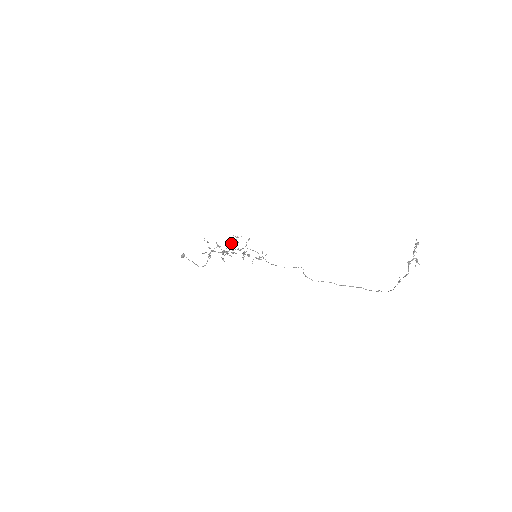
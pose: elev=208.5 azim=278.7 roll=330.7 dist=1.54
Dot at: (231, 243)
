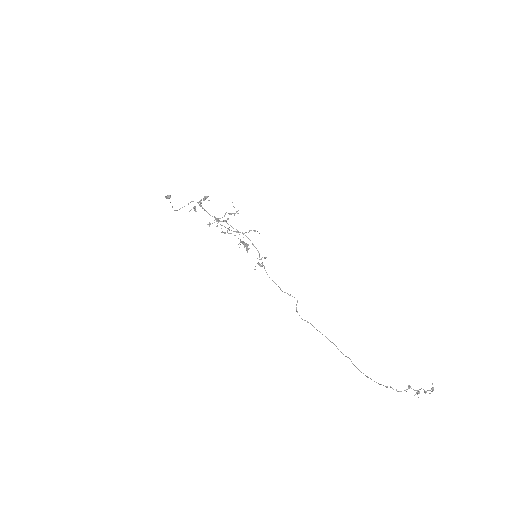
Dot at: (228, 213)
